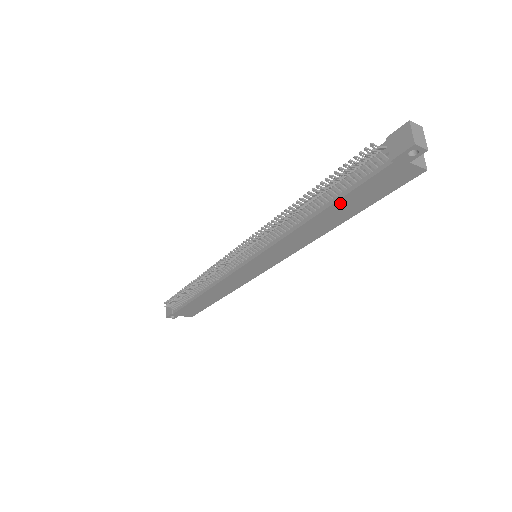
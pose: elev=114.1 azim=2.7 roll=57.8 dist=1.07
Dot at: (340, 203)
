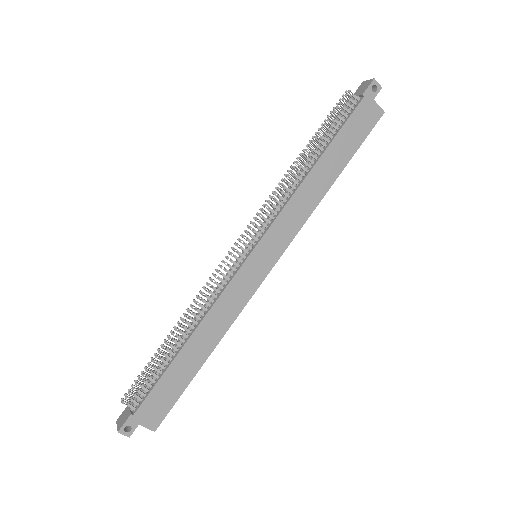
Dot at: (333, 146)
